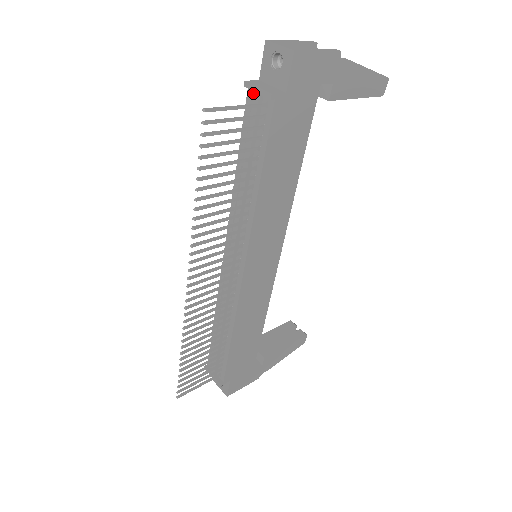
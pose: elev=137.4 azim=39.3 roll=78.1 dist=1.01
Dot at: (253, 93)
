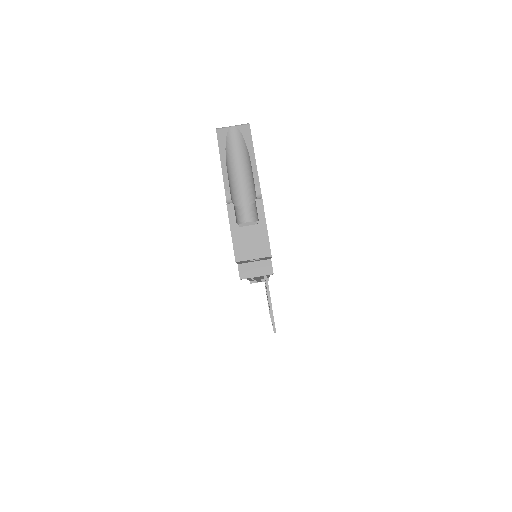
Dot at: (247, 274)
